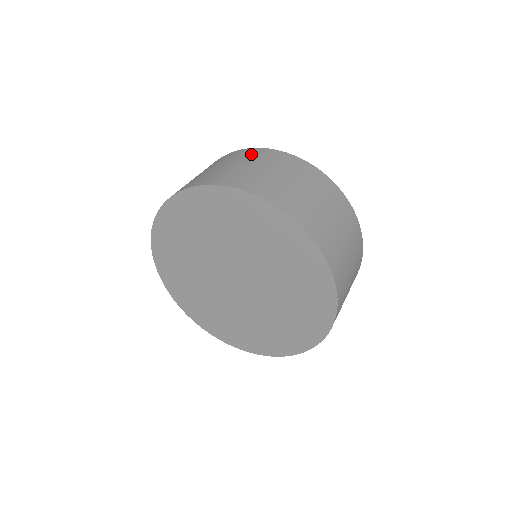
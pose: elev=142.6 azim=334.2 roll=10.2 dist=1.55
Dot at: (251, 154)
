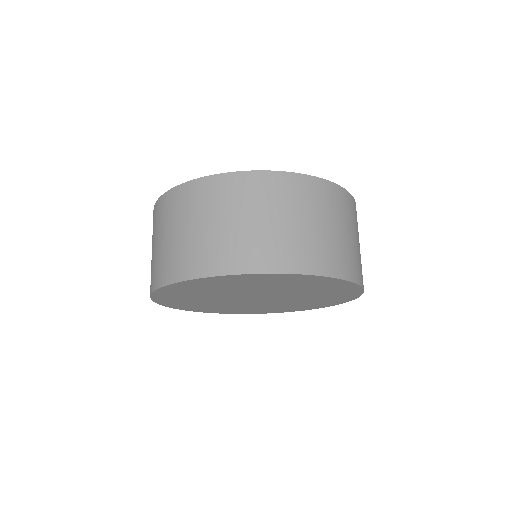
Dot at: (229, 192)
